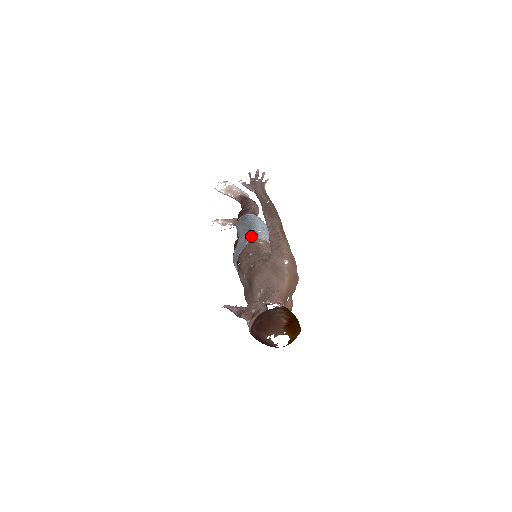
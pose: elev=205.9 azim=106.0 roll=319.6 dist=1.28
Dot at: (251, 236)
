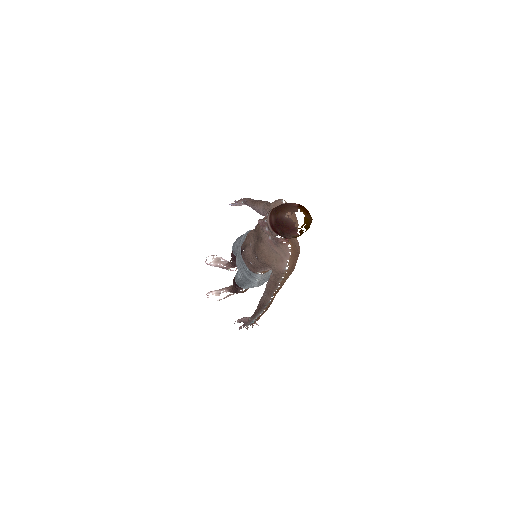
Dot at: (248, 232)
